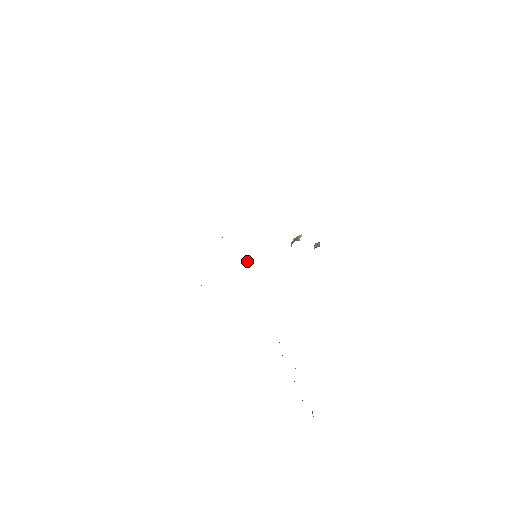
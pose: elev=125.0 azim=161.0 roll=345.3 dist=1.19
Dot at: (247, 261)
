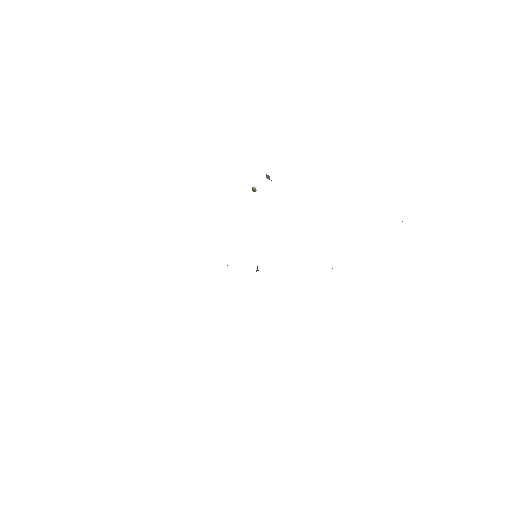
Dot at: (257, 269)
